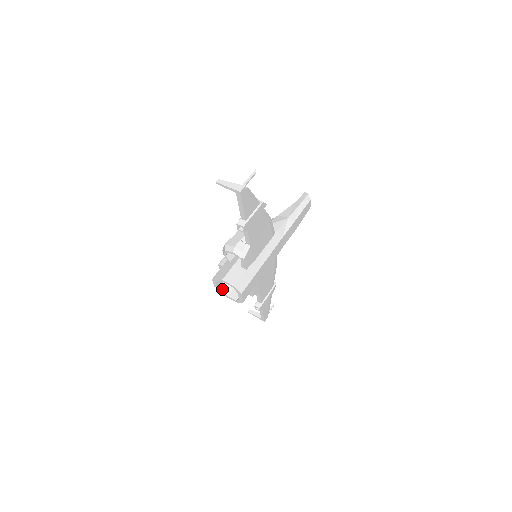
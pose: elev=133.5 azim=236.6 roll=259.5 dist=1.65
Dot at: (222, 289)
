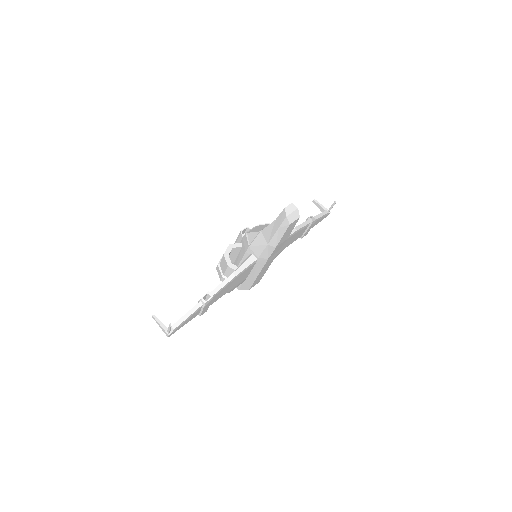
Dot at: occluded
